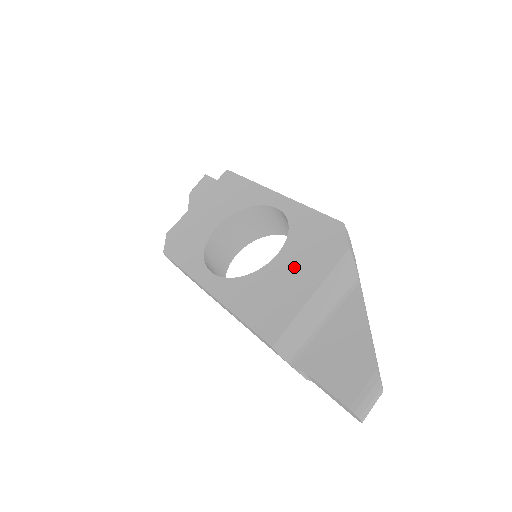
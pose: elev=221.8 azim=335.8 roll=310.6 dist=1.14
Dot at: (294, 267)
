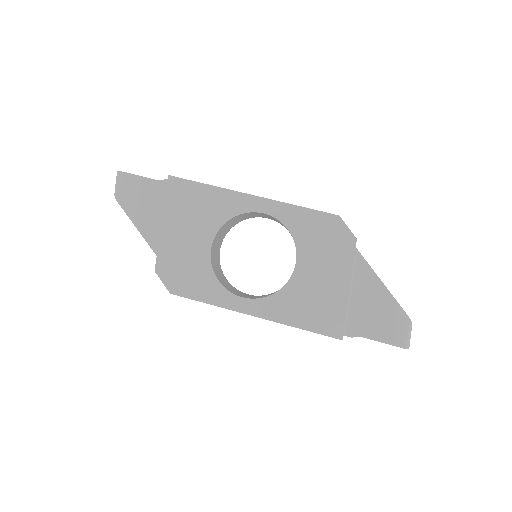
Dot at: (319, 270)
